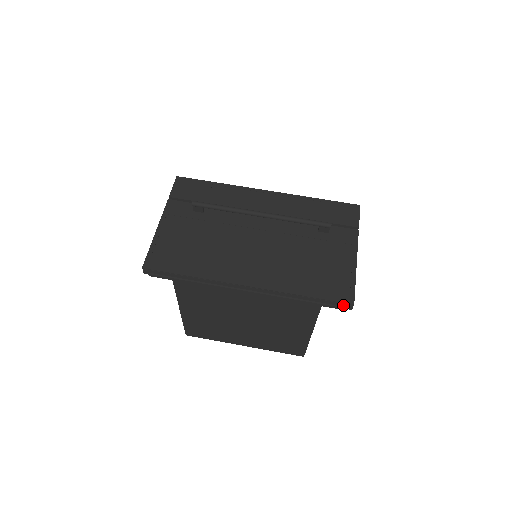
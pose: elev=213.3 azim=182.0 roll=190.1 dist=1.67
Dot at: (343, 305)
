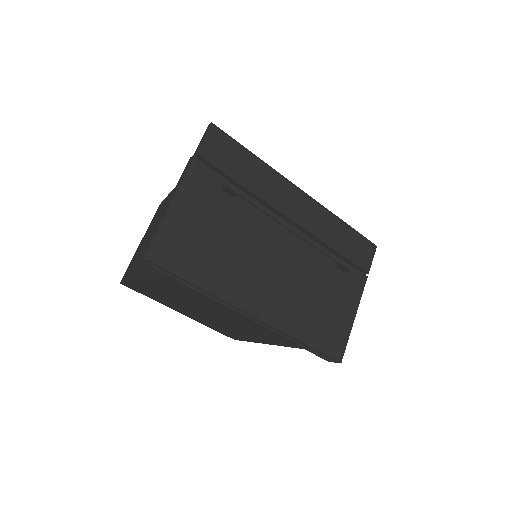
Dot at: (331, 359)
